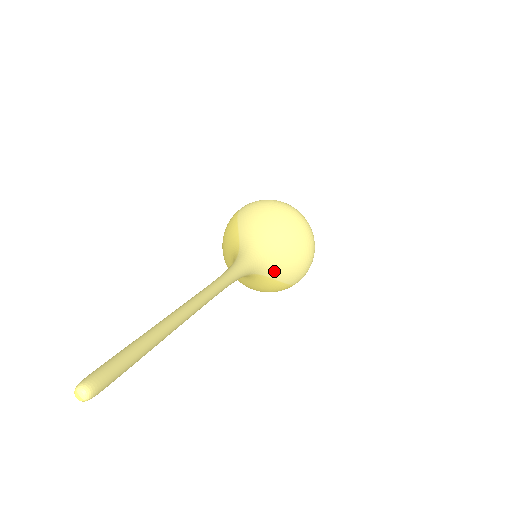
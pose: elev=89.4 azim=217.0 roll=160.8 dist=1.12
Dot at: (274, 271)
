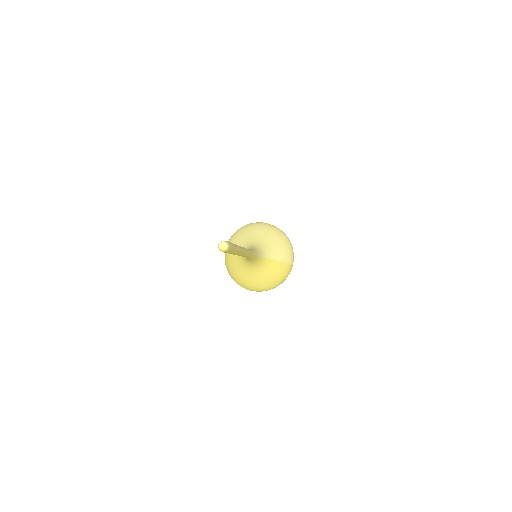
Dot at: (273, 253)
